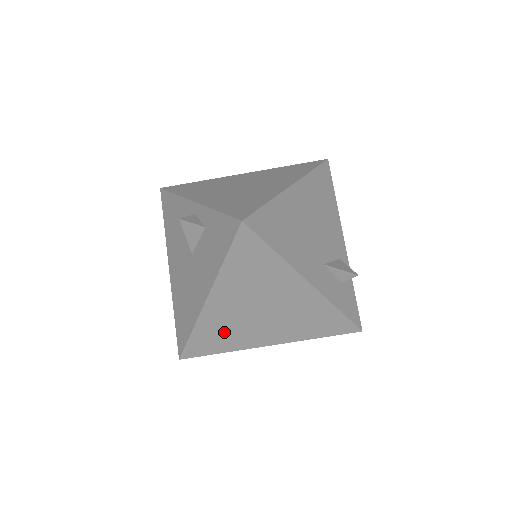
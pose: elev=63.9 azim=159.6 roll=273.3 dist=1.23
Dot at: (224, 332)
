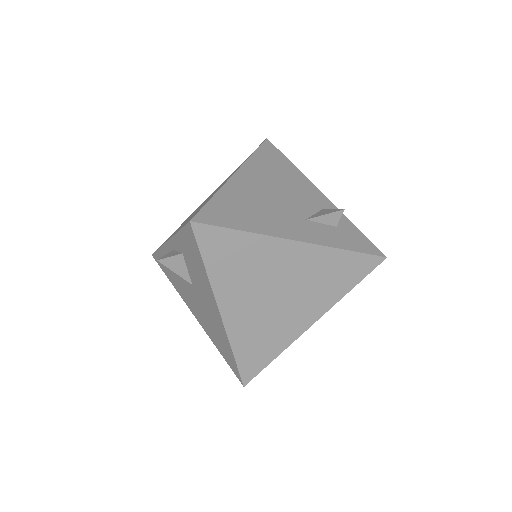
Dot at: (261, 336)
